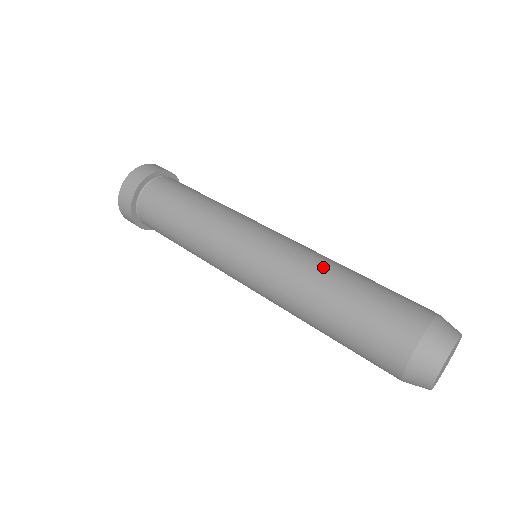
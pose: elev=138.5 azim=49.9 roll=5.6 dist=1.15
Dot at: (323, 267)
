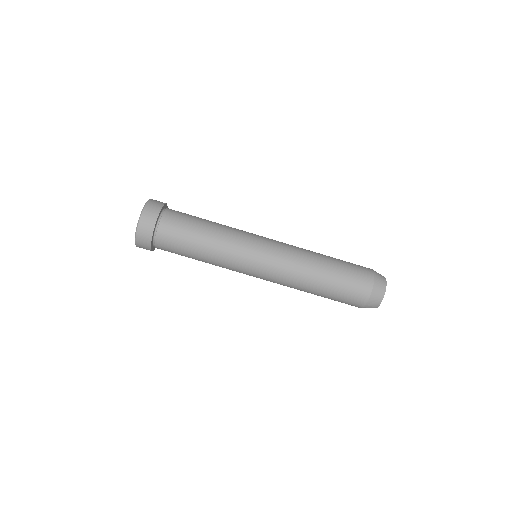
Dot at: (307, 275)
